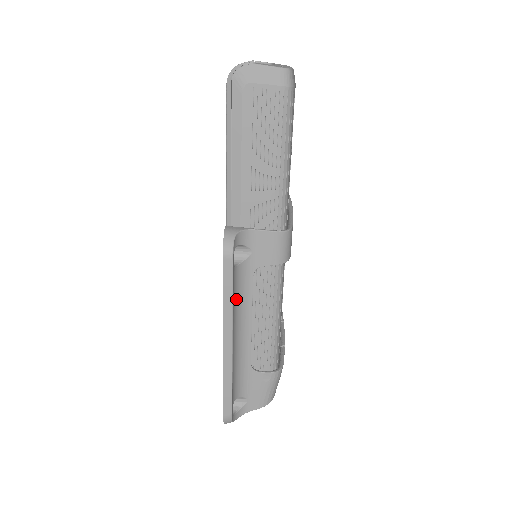
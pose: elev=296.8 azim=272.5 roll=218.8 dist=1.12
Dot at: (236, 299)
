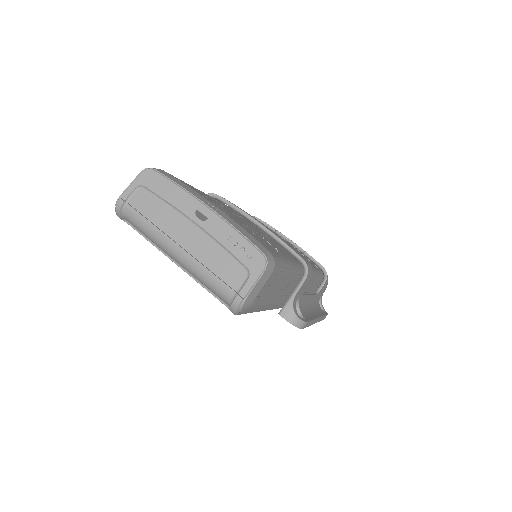
Dot at: (306, 311)
